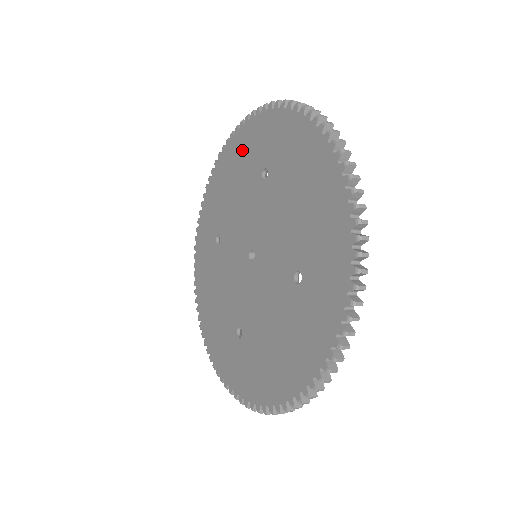
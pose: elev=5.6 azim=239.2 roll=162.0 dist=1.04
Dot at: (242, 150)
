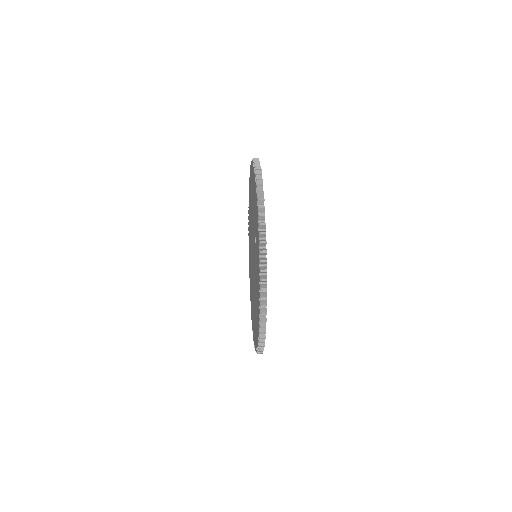
Dot at: (249, 208)
